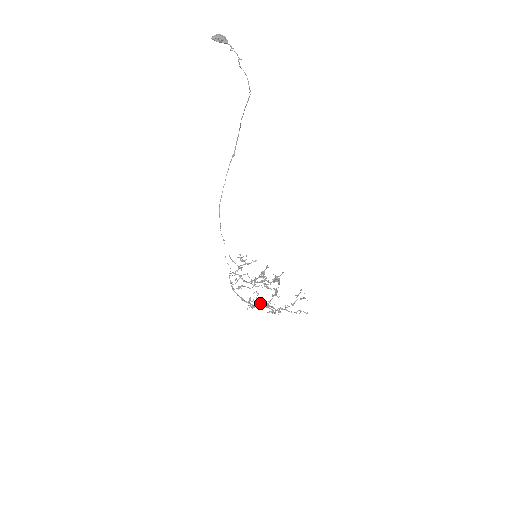
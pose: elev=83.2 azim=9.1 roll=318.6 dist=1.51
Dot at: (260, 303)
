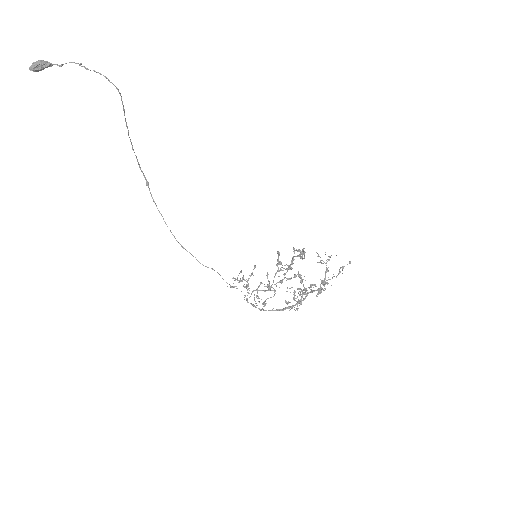
Dot at: occluded
